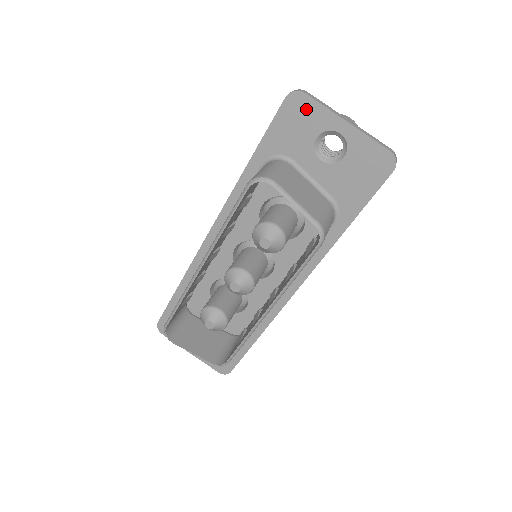
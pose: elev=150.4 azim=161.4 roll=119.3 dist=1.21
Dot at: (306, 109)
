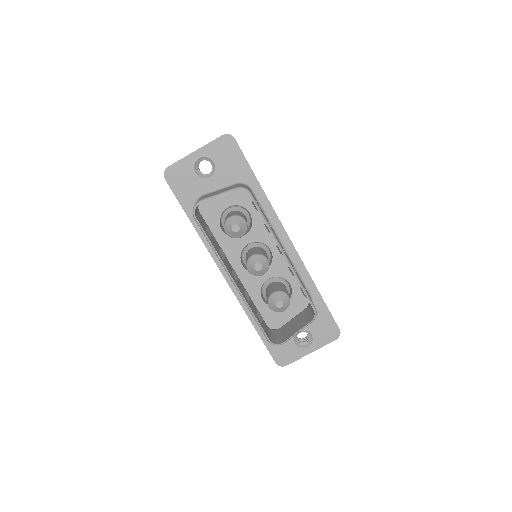
Dot at: (177, 171)
